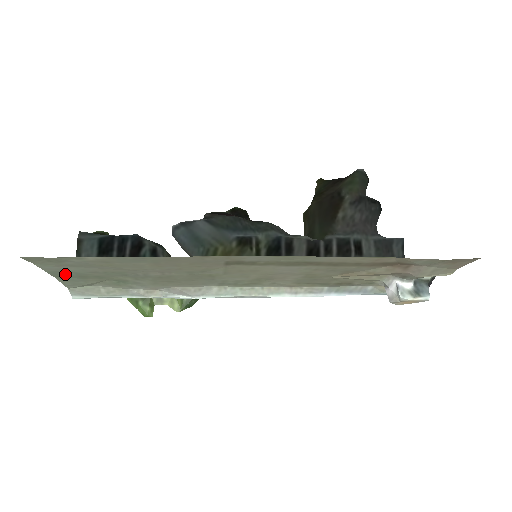
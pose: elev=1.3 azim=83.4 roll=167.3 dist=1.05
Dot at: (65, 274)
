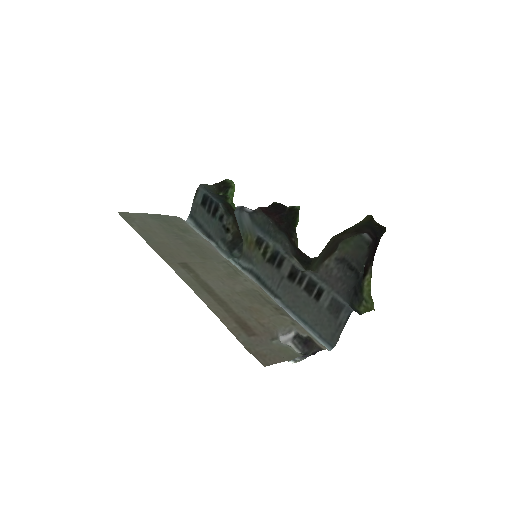
Dot at: (157, 217)
